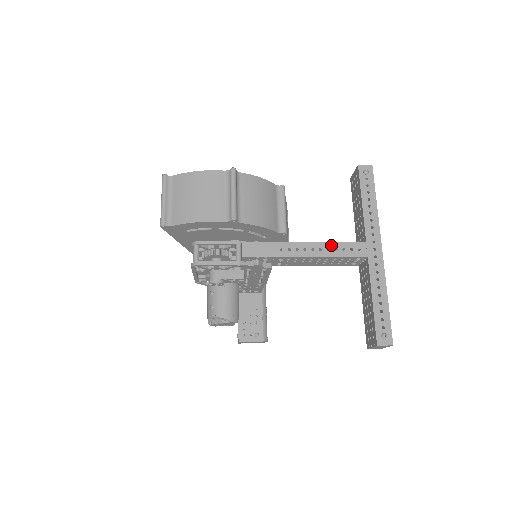
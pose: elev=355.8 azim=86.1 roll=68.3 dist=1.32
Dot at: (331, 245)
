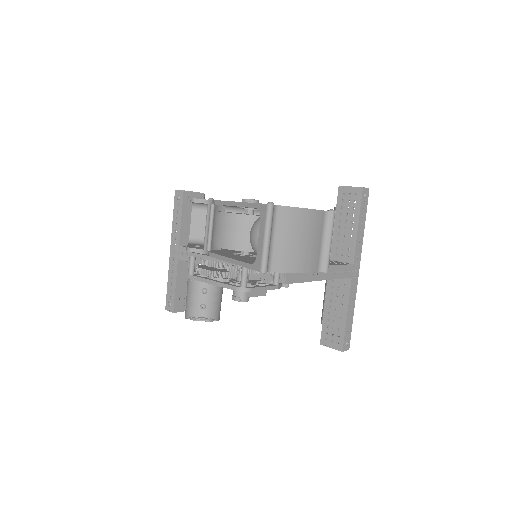
Dot at: (337, 268)
